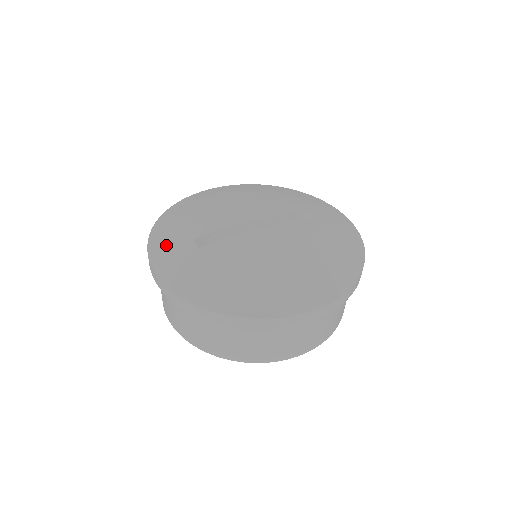
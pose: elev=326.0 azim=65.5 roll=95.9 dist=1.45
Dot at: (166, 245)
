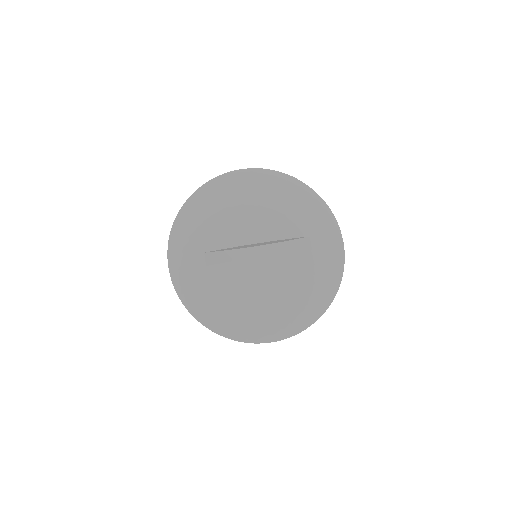
Dot at: (182, 251)
